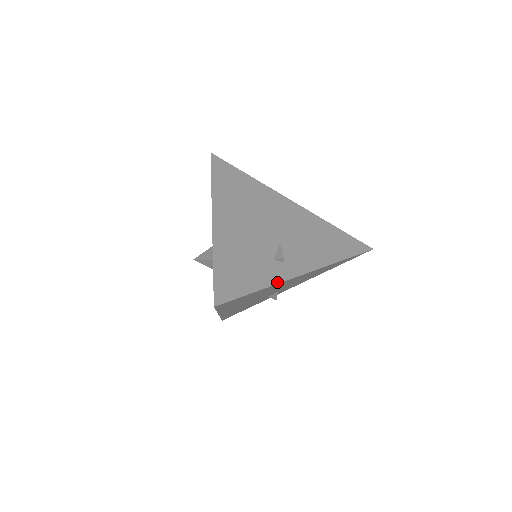
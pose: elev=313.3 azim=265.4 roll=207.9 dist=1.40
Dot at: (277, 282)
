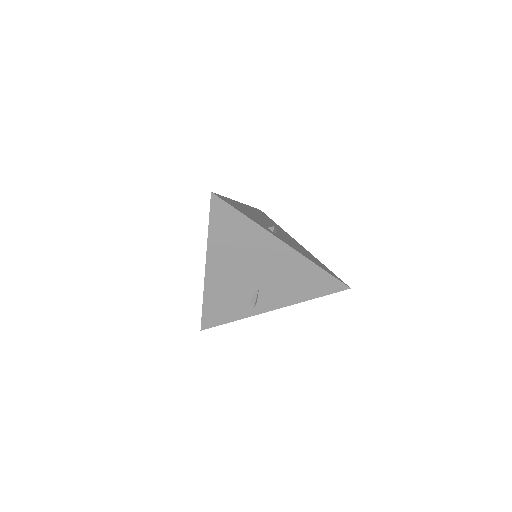
Dot at: (261, 226)
